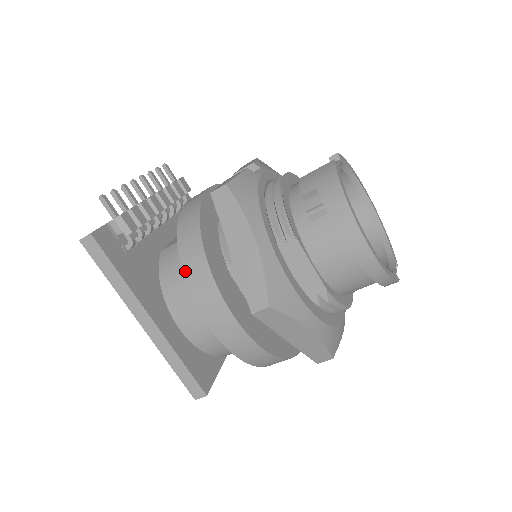
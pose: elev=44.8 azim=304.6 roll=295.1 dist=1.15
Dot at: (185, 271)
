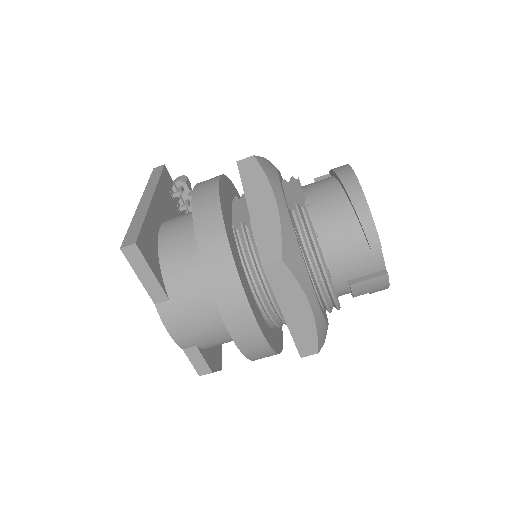
Dot at: occluded
